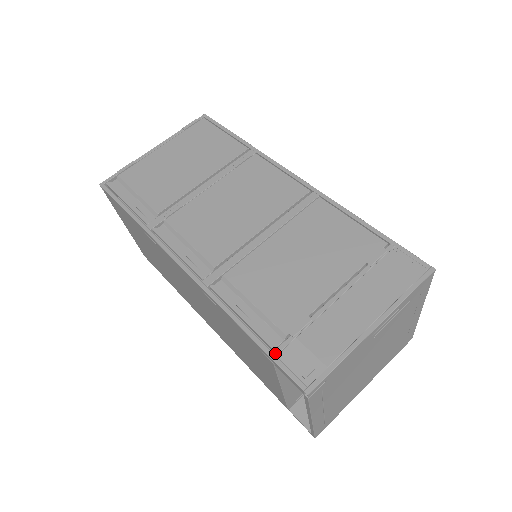
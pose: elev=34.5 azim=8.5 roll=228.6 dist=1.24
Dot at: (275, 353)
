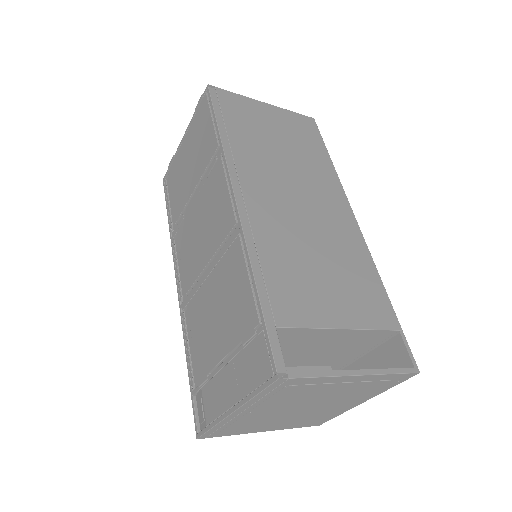
Dot at: (192, 393)
